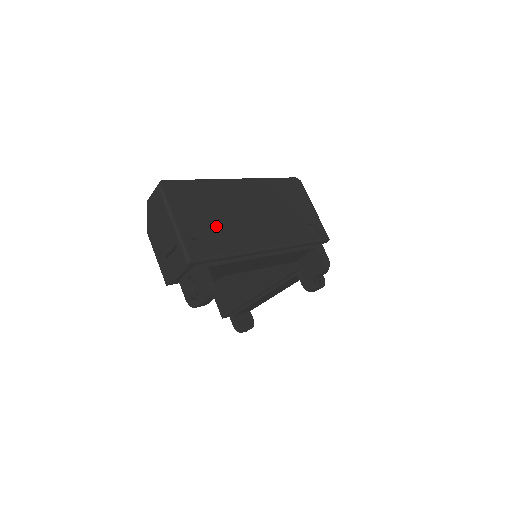
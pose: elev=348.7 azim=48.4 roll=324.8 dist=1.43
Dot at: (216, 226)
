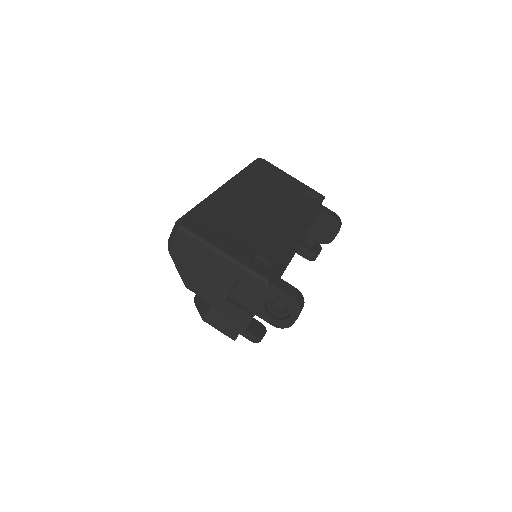
Dot at: (254, 236)
